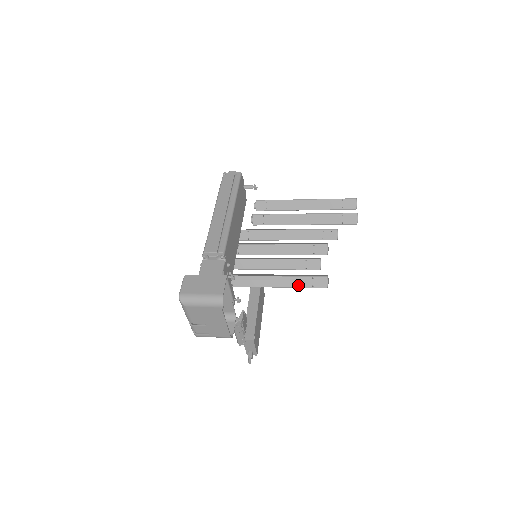
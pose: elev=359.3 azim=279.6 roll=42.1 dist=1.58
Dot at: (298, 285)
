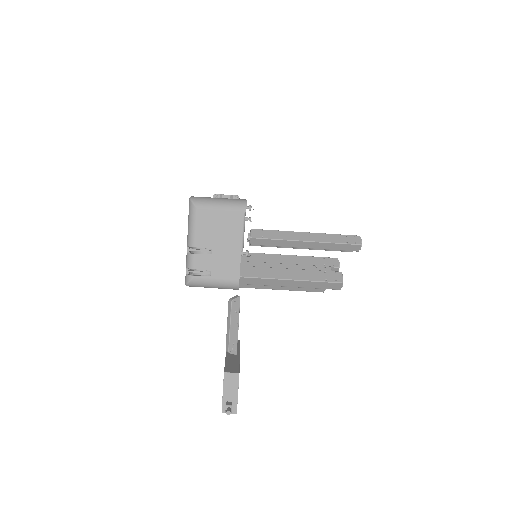
Dot at: (309, 278)
